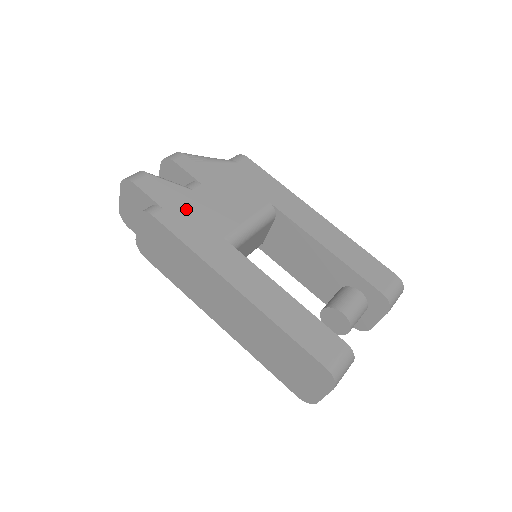
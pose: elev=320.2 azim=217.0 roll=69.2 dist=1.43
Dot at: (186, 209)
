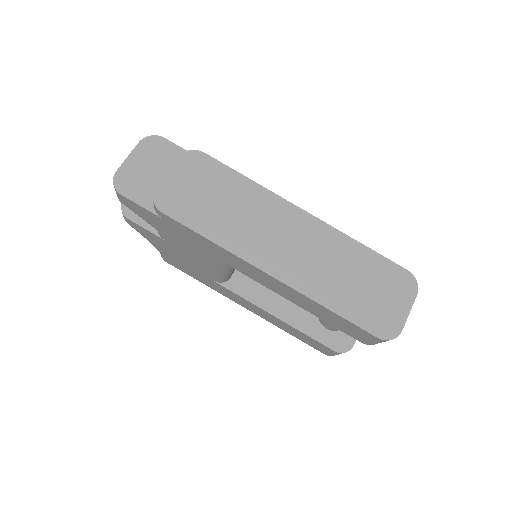
Dot at: occluded
